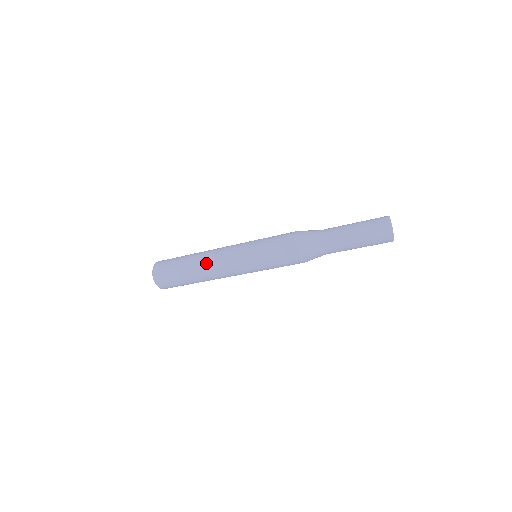
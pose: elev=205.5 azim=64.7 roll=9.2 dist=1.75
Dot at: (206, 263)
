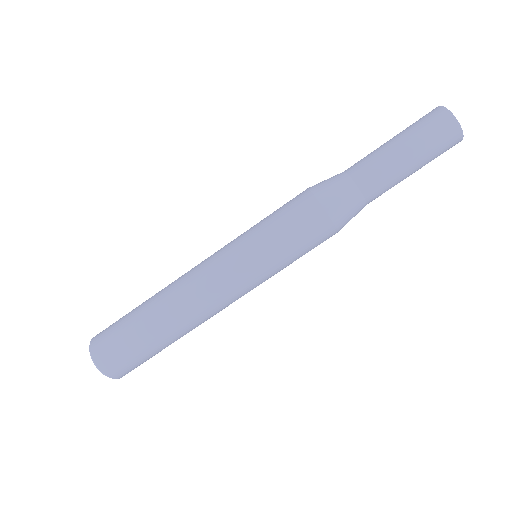
Dot at: (177, 292)
